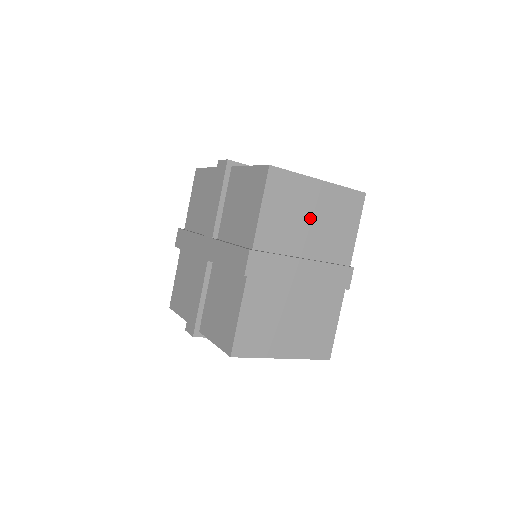
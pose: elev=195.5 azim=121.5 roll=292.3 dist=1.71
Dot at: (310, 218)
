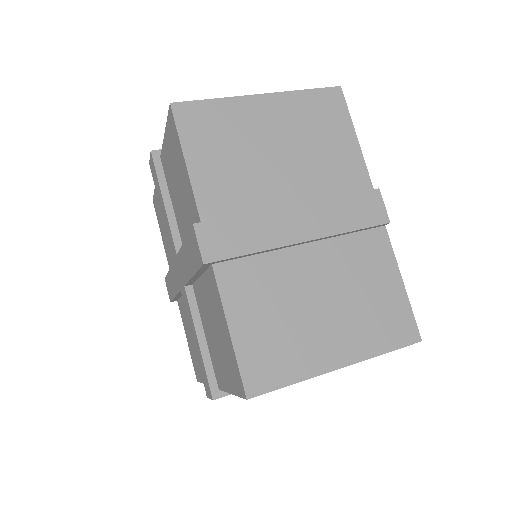
Dot at: occluded
